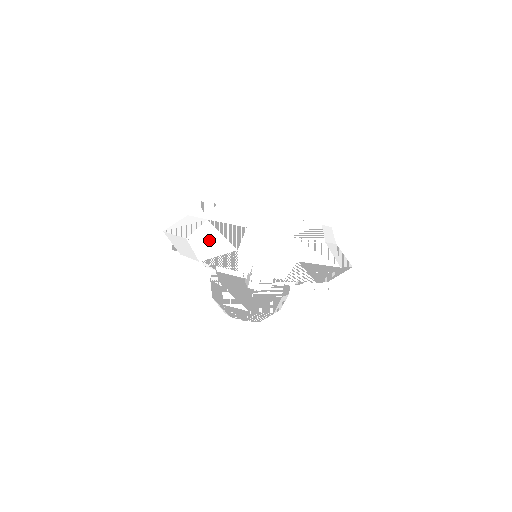
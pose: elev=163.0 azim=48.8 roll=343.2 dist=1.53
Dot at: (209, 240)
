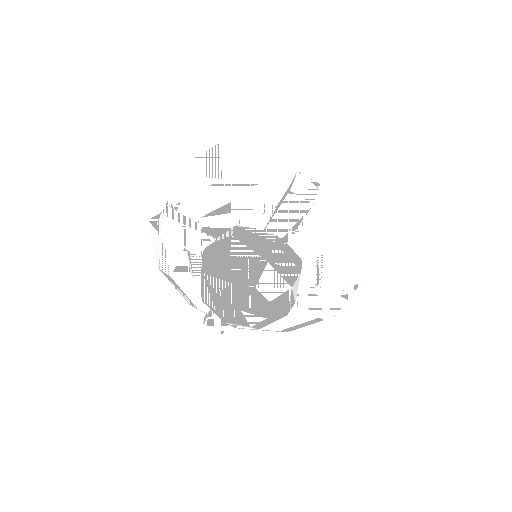
Dot at: (248, 146)
